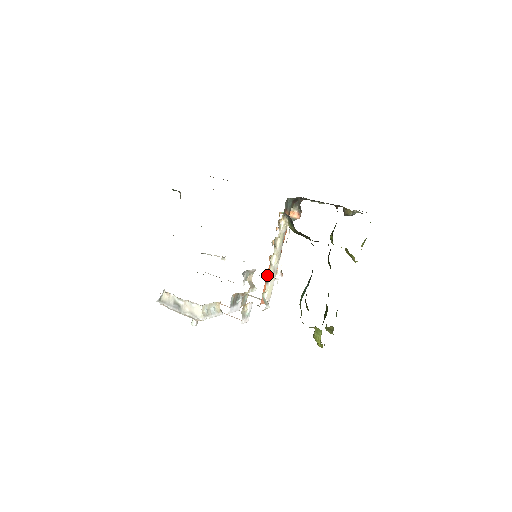
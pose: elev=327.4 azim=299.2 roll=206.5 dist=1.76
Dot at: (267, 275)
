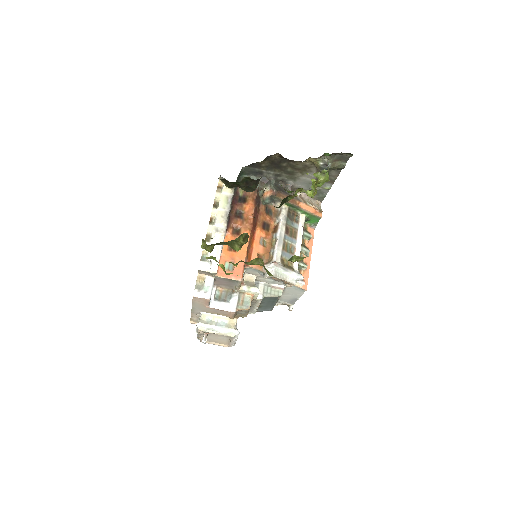
Dot at: (209, 235)
